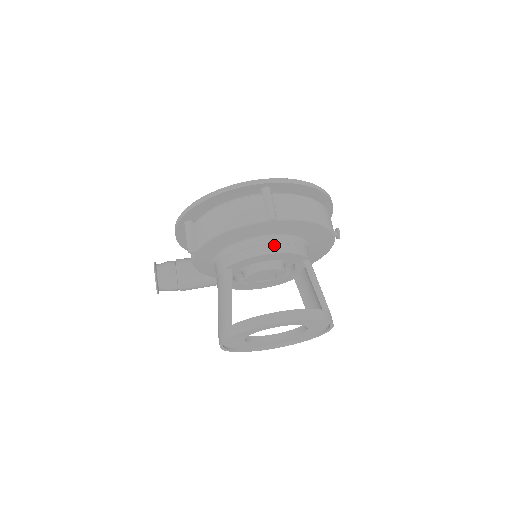
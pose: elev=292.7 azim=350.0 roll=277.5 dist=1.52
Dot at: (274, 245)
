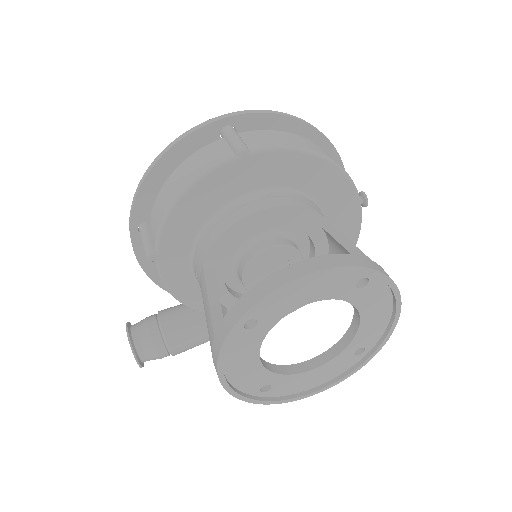
Dot at: (262, 201)
